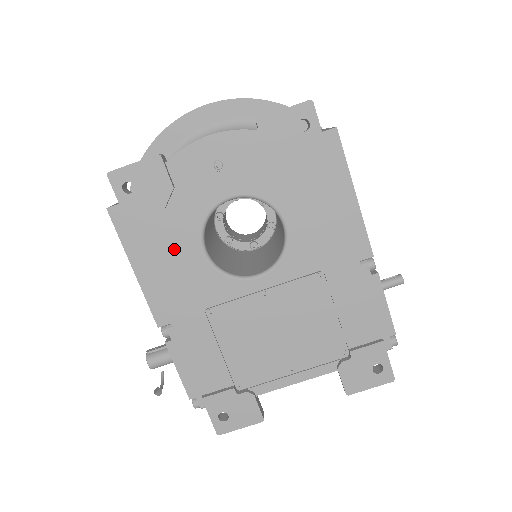
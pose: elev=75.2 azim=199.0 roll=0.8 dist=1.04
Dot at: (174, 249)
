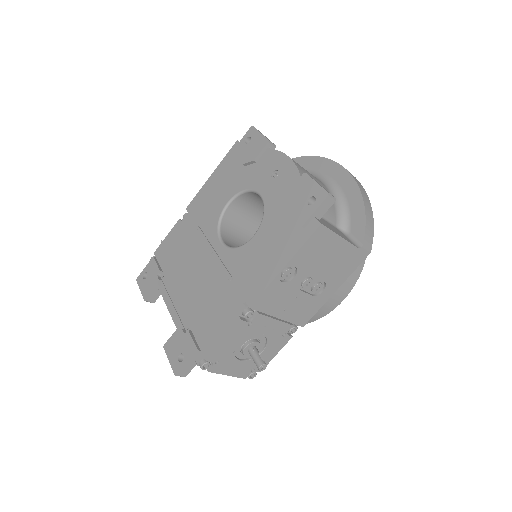
Dot at: (225, 186)
